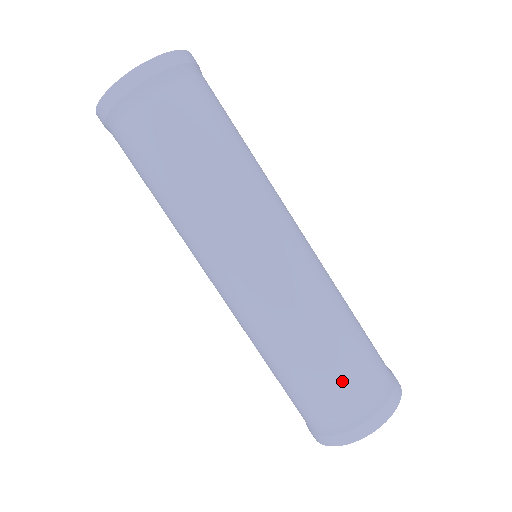
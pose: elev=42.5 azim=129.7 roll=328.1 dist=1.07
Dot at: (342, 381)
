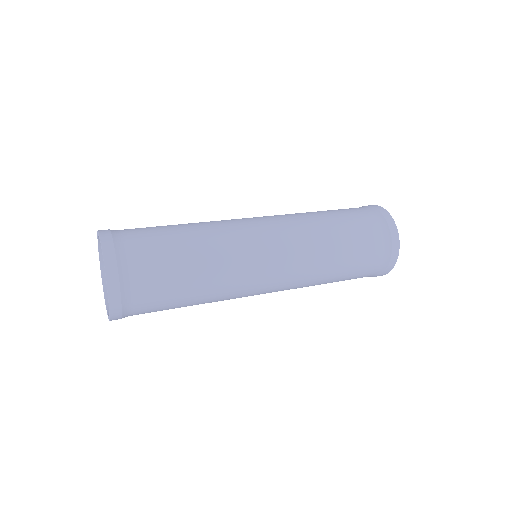
Dot at: (363, 258)
